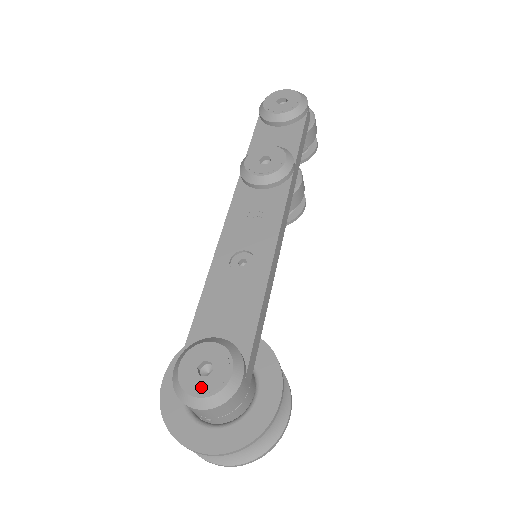
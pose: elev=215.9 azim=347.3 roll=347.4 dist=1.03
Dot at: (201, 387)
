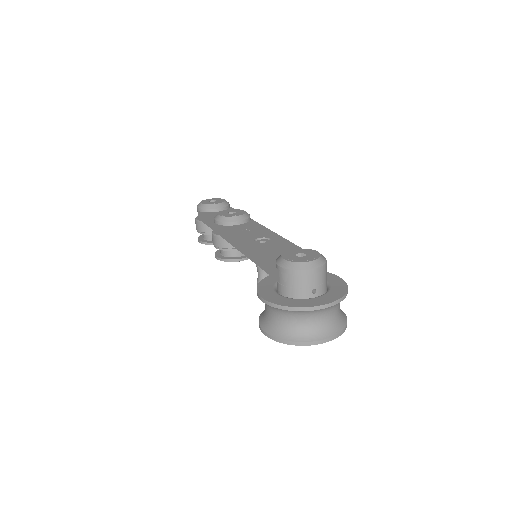
Dot at: (308, 258)
